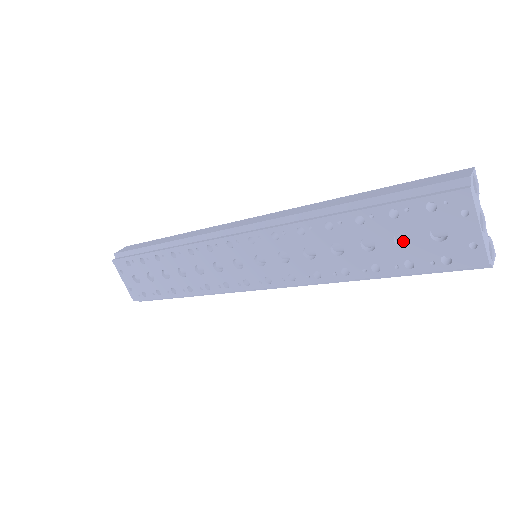
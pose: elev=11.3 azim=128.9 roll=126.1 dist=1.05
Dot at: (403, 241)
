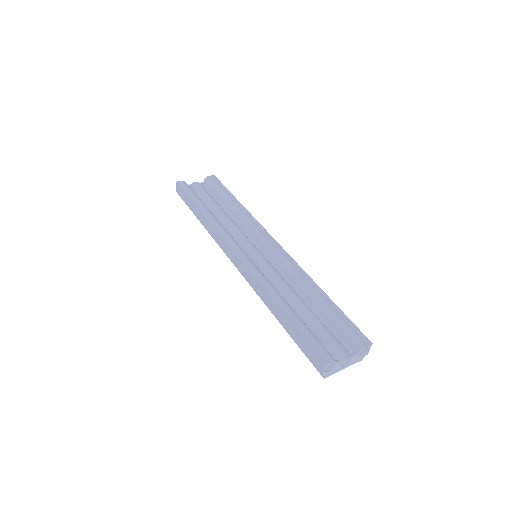
Dot at: occluded
